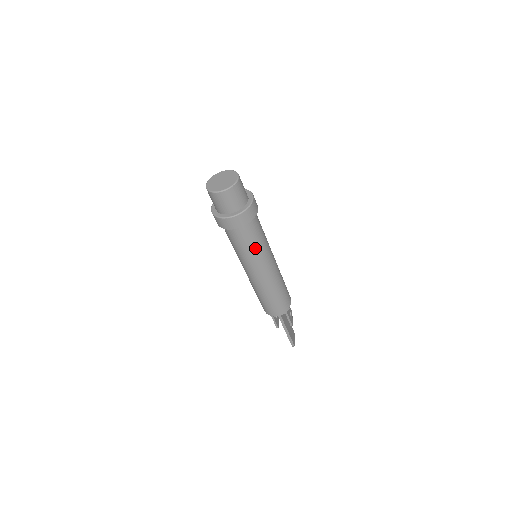
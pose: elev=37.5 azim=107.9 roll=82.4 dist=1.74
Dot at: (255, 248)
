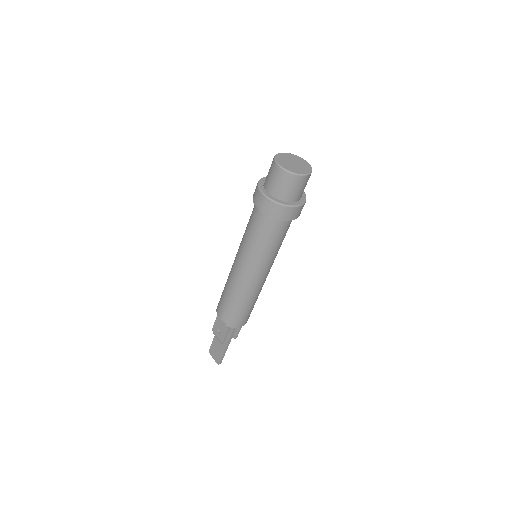
Dot at: occluded
